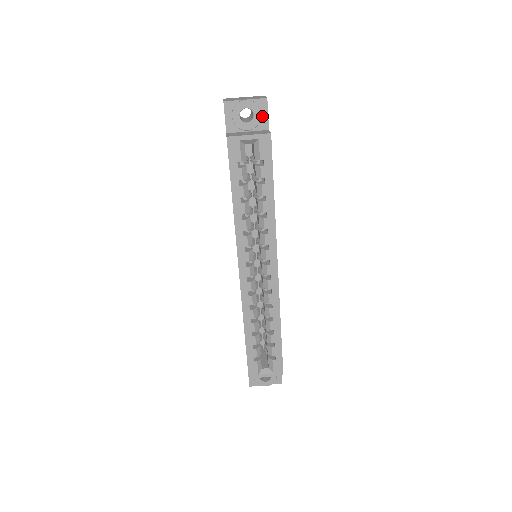
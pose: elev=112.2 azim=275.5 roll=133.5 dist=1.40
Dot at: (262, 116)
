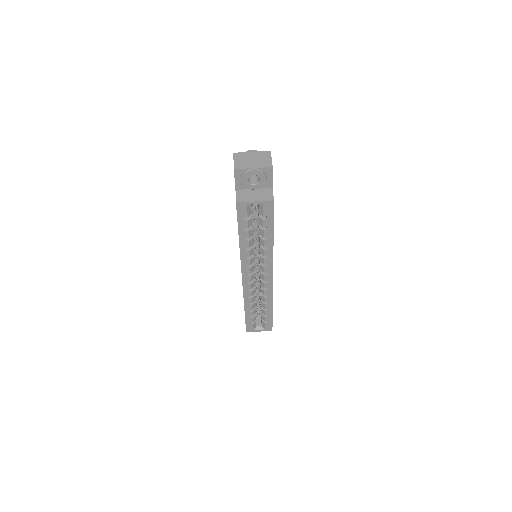
Dot at: (267, 179)
